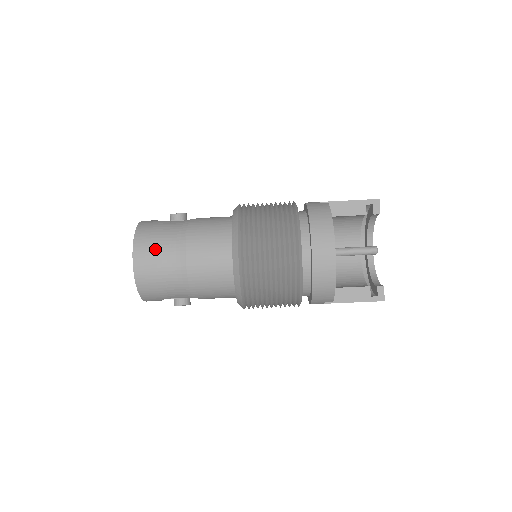
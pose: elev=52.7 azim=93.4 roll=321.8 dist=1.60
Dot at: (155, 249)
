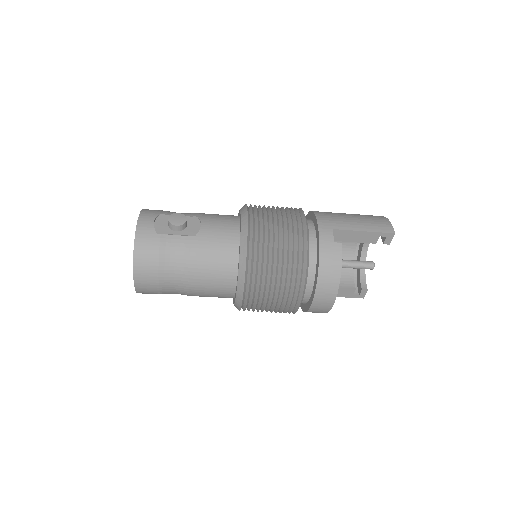
Dot at: (157, 277)
